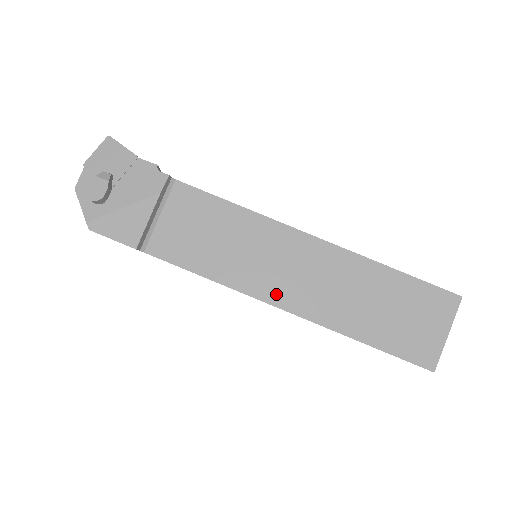
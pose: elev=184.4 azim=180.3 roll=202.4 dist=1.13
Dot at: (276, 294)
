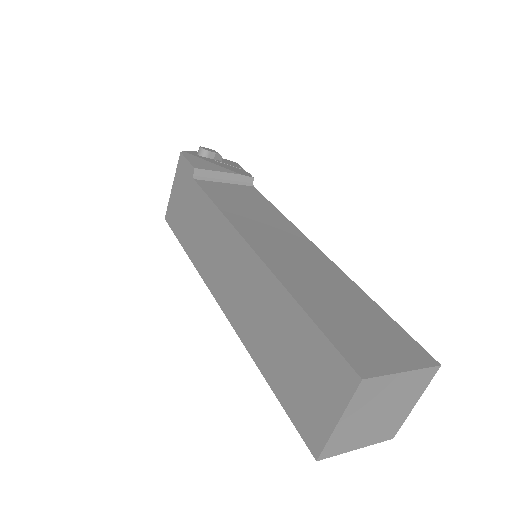
Dot at: (257, 241)
